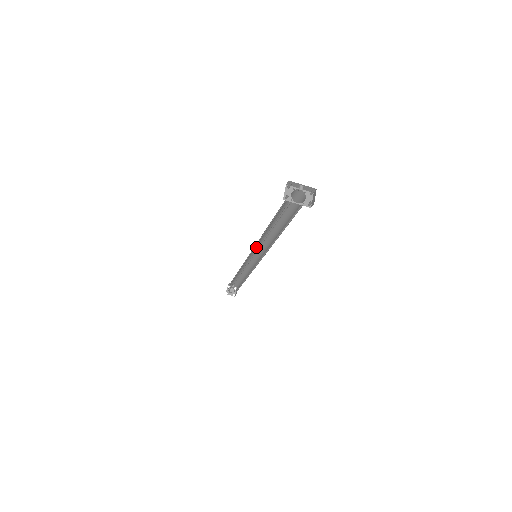
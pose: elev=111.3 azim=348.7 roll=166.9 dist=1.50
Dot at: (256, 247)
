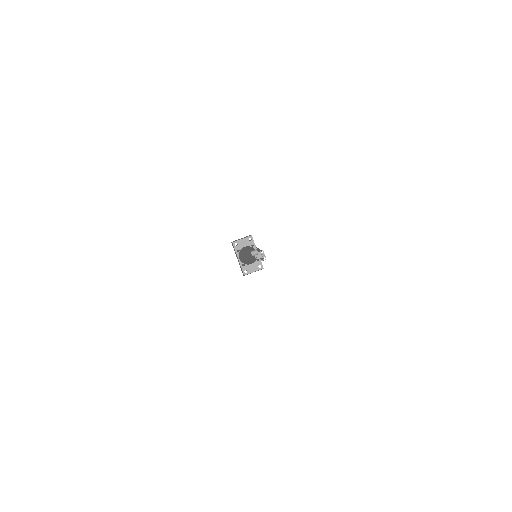
Dot at: occluded
